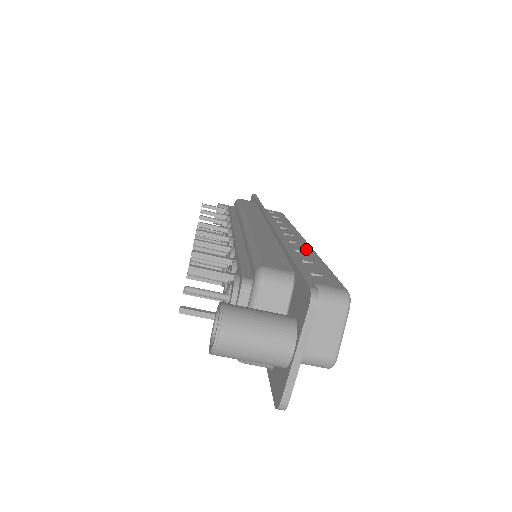
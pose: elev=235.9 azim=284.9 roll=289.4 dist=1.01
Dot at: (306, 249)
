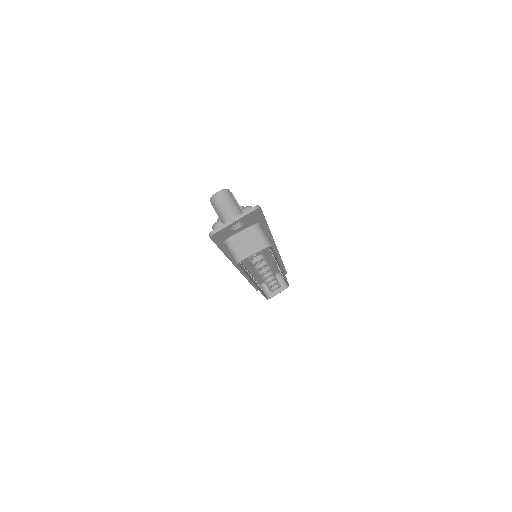
Dot at: occluded
